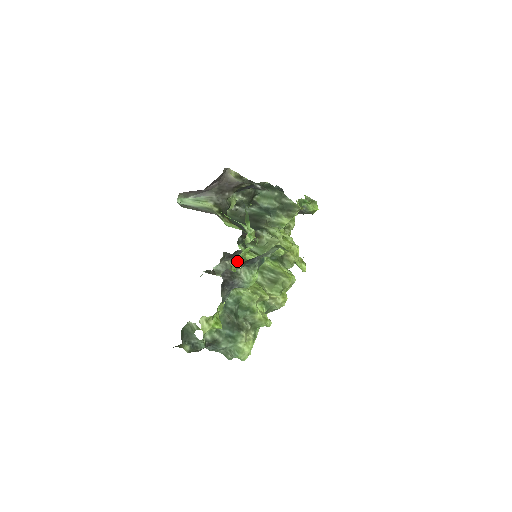
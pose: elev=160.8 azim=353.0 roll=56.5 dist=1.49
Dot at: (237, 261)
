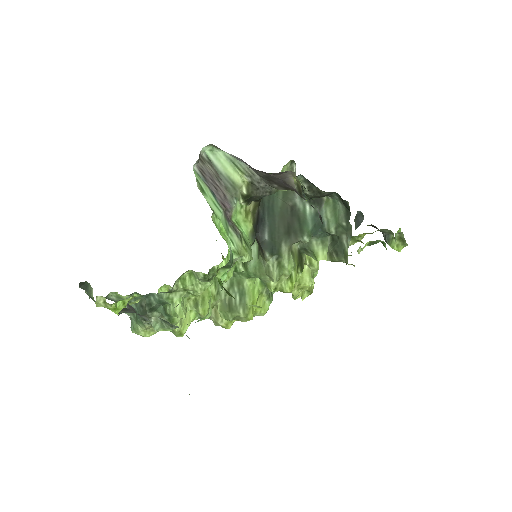
Dot at: (197, 273)
